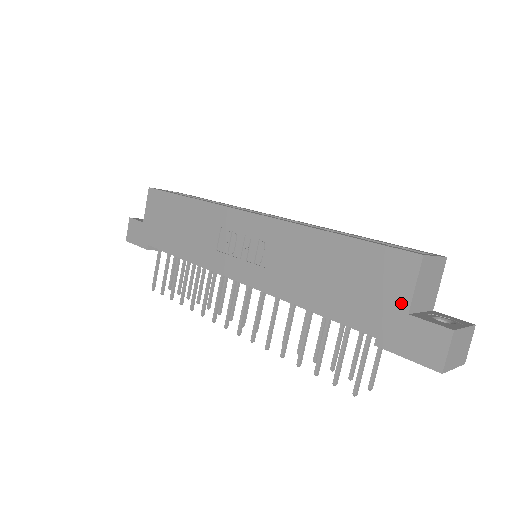
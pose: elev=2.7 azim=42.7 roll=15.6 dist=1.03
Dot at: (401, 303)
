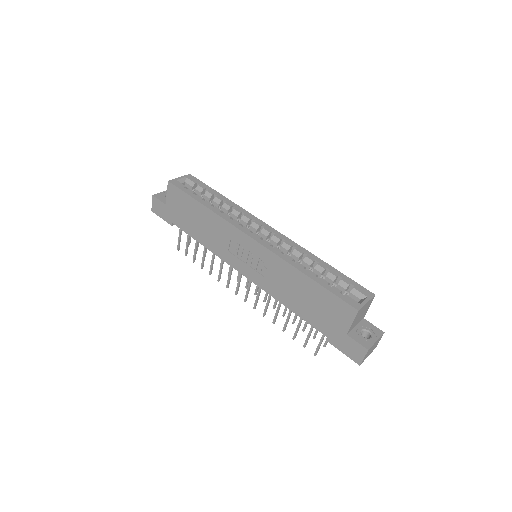
Dot at: (344, 328)
